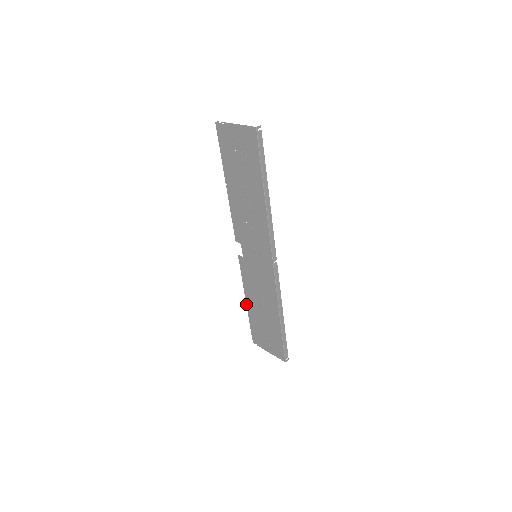
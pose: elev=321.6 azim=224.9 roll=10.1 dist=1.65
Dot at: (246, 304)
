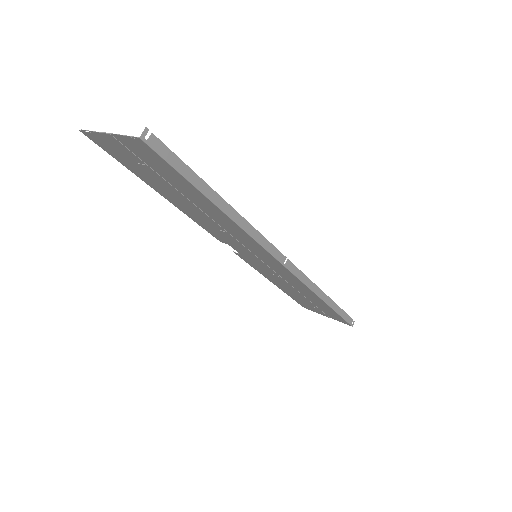
Dot at: occluded
